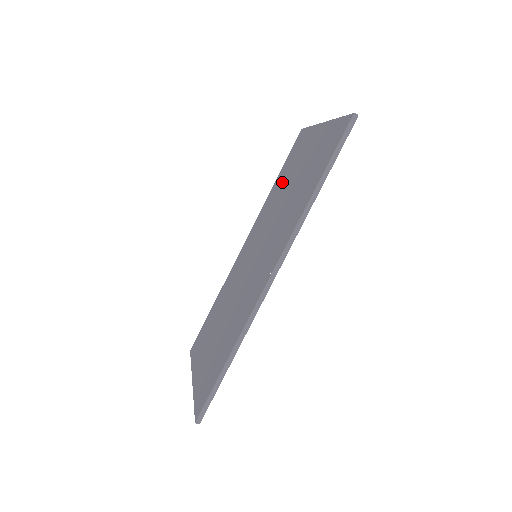
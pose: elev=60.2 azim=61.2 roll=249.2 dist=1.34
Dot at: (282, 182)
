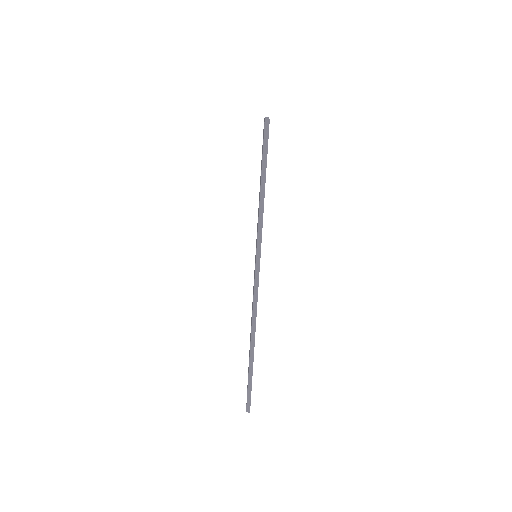
Dot at: occluded
